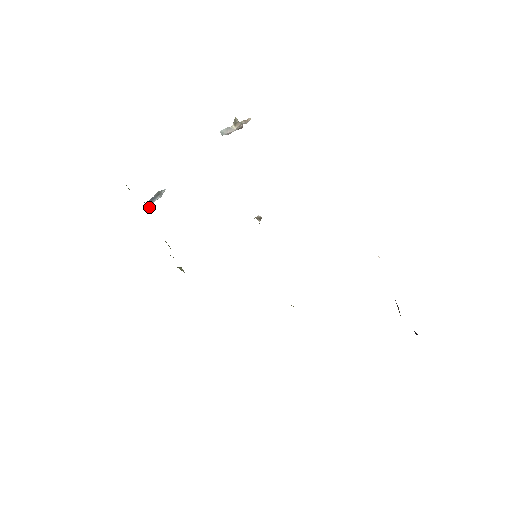
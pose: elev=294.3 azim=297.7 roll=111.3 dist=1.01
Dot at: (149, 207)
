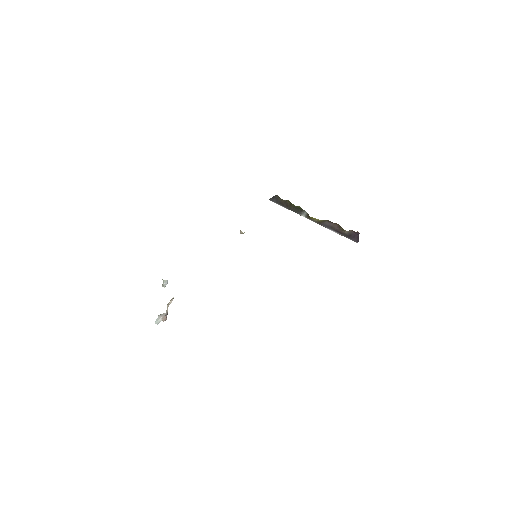
Dot at: occluded
